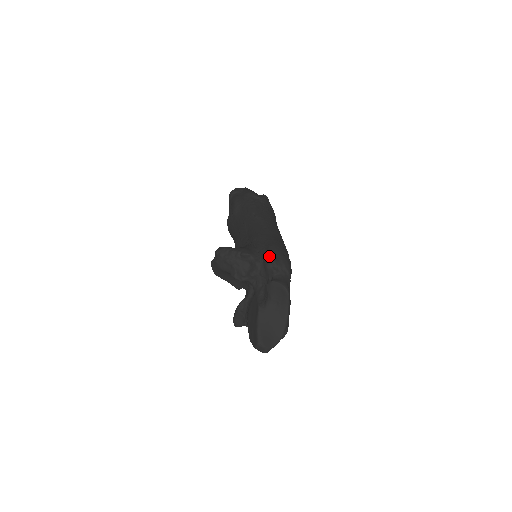
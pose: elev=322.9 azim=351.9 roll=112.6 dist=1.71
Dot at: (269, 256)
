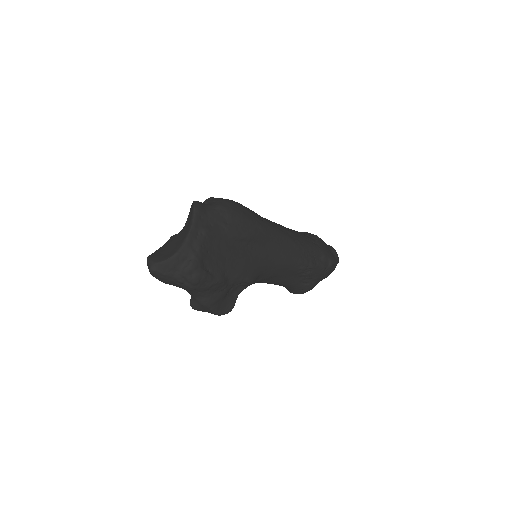
Dot at: occluded
